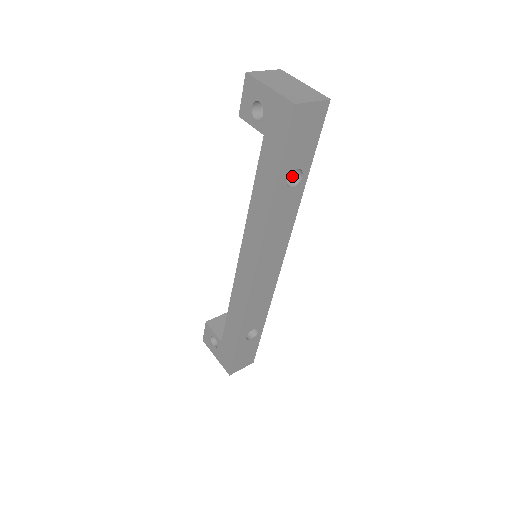
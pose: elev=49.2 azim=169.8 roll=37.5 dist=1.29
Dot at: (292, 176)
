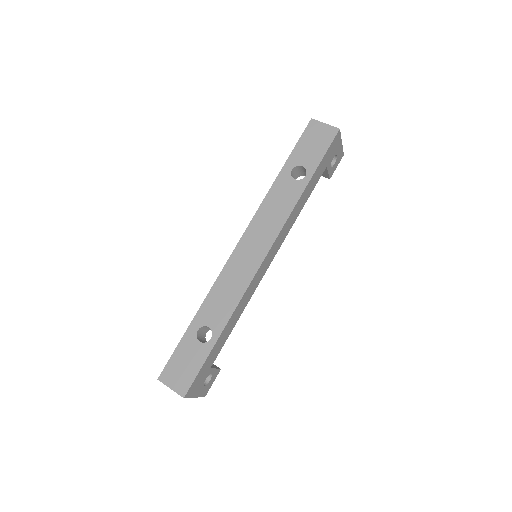
Dot at: occluded
